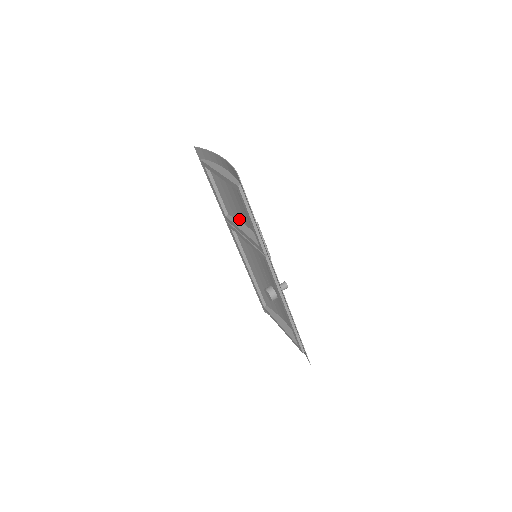
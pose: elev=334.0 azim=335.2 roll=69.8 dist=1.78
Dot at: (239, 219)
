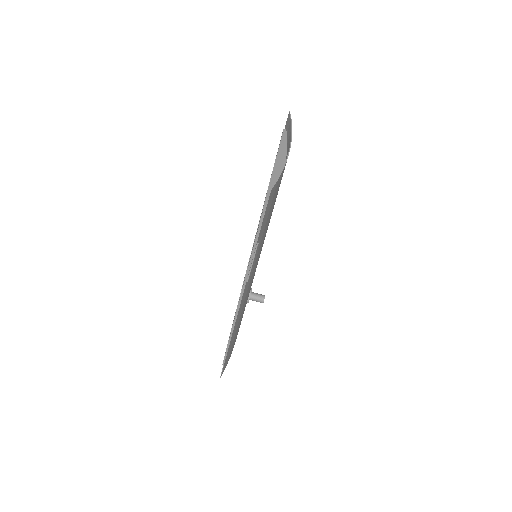
Dot at: occluded
